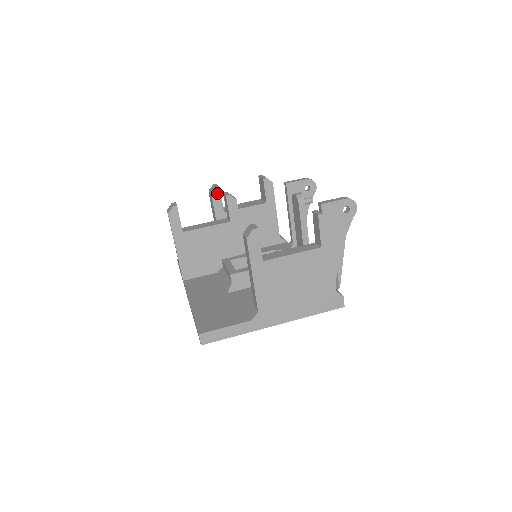
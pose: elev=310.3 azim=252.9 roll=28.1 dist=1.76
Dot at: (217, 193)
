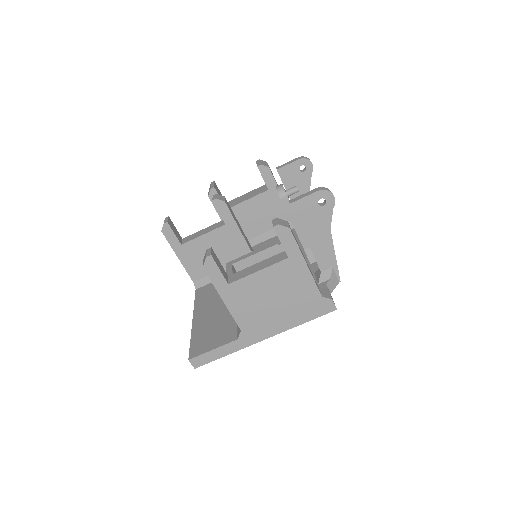
Dot at: (213, 193)
